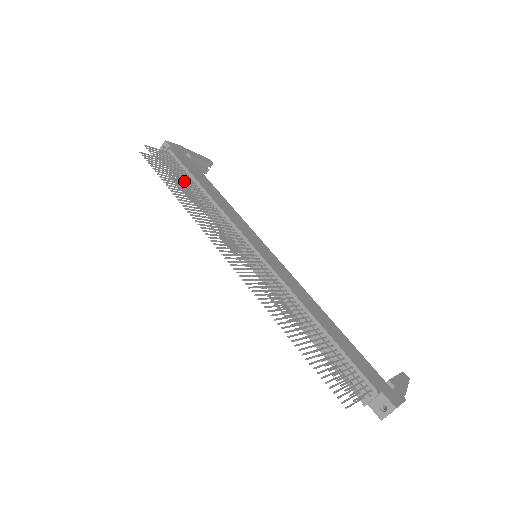
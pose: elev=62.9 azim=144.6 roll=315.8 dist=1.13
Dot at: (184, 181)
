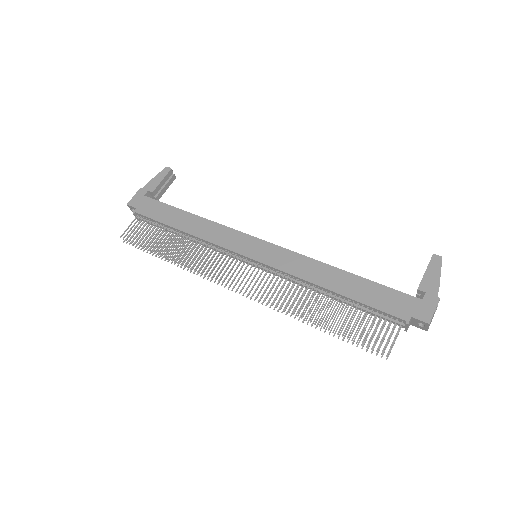
Dot at: occluded
